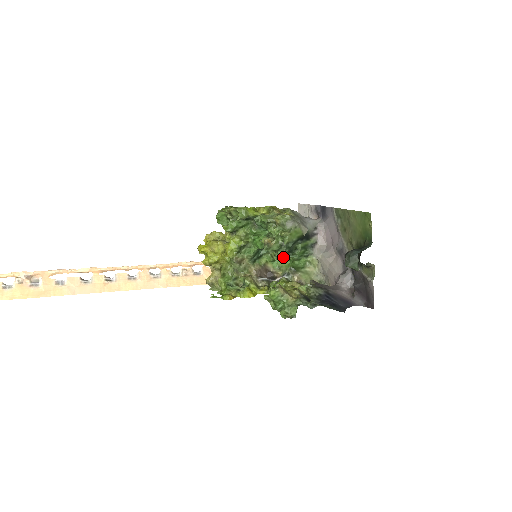
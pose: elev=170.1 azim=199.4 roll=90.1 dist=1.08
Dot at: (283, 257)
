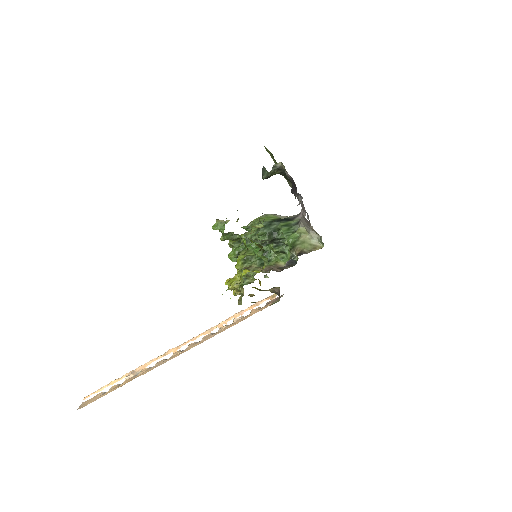
Dot at: (283, 248)
